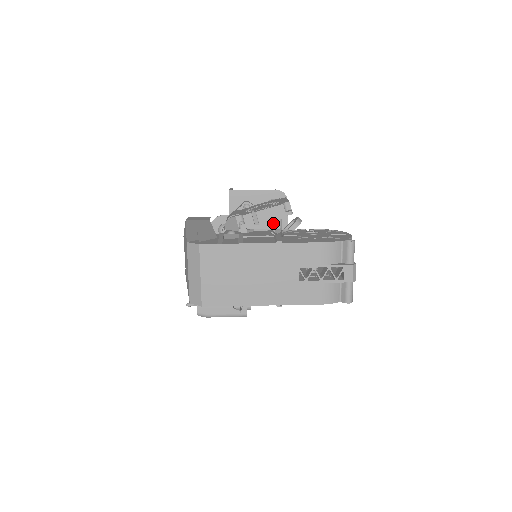
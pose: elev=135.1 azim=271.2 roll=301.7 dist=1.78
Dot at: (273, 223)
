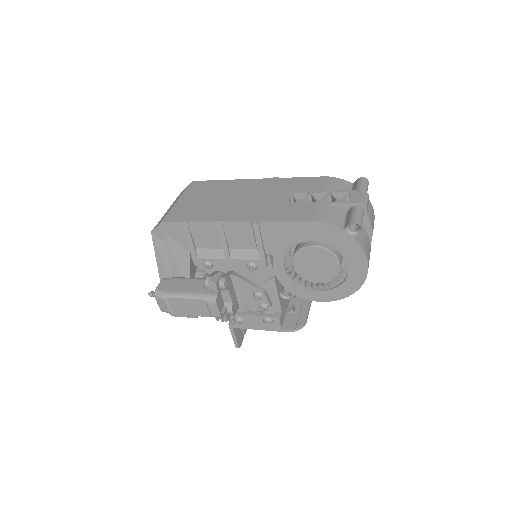
Dot at: occluded
